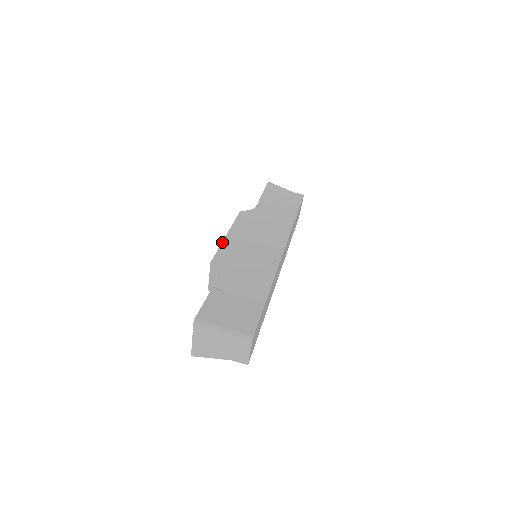
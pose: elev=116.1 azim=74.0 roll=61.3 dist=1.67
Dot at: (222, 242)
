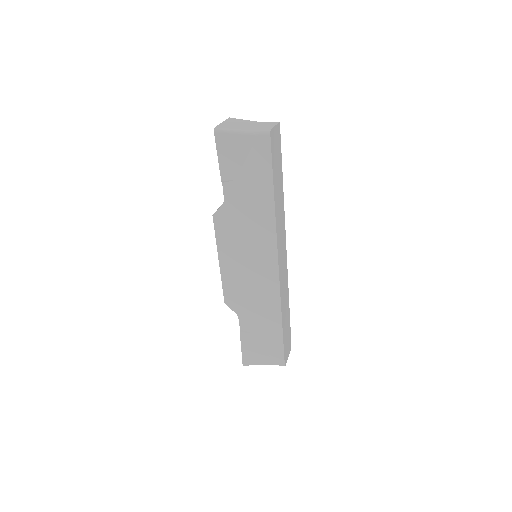
Dot at: occluded
